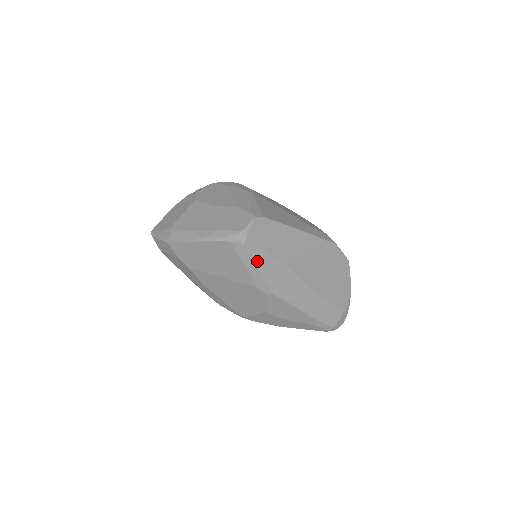
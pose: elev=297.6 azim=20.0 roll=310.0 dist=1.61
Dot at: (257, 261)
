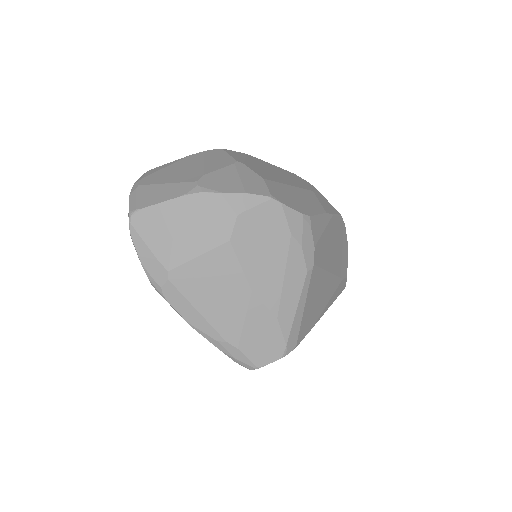
Dot at: occluded
